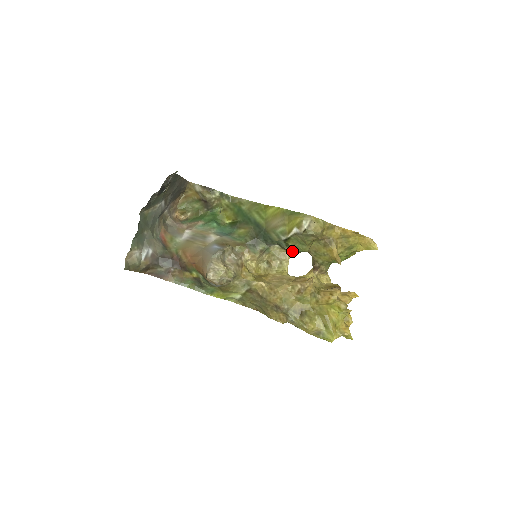
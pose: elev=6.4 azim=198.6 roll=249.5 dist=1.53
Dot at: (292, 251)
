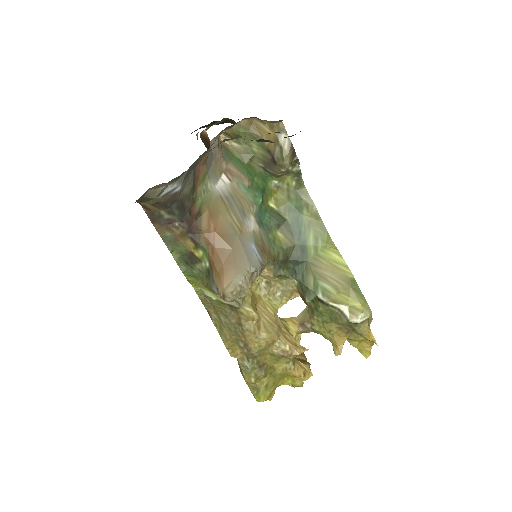
Dot at: (308, 304)
